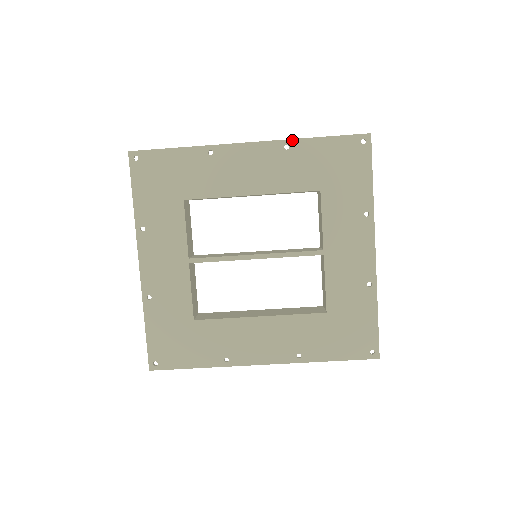
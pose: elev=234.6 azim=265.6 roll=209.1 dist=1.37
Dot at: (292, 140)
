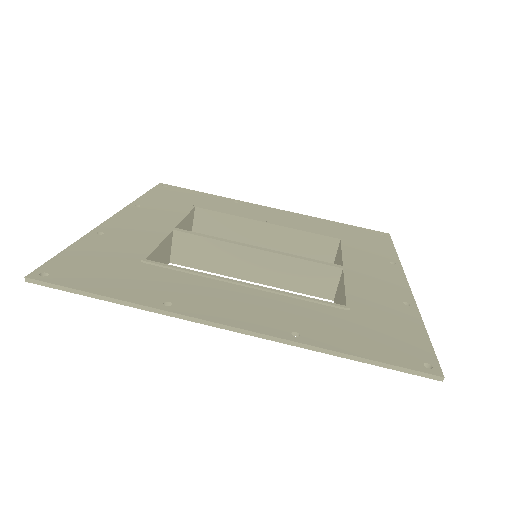
Dot at: (314, 217)
